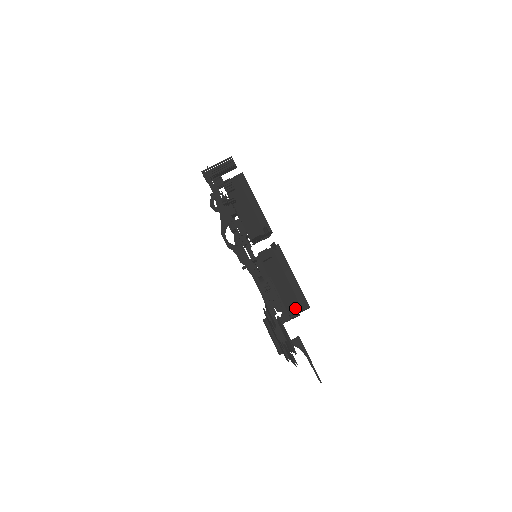
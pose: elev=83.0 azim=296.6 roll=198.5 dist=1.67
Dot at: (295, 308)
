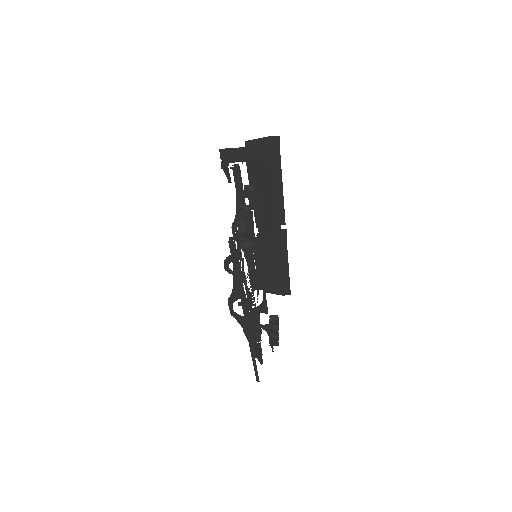
Dot at: (276, 291)
